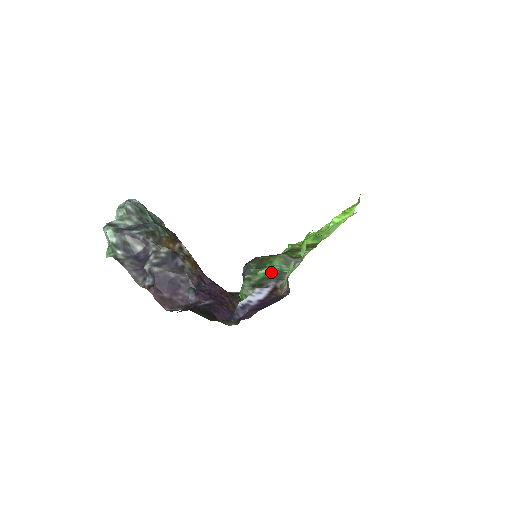
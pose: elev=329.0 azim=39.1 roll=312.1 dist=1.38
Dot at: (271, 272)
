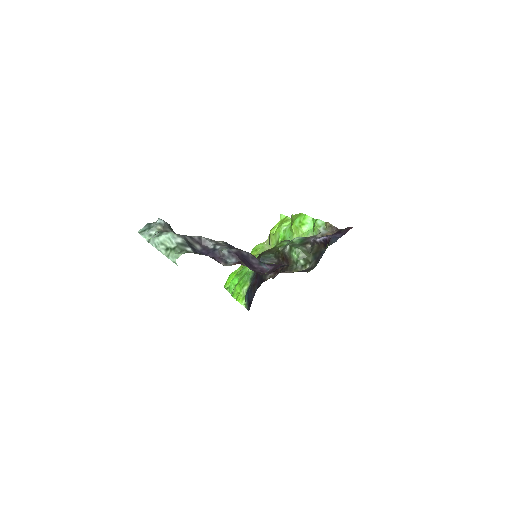
Dot at: (302, 237)
